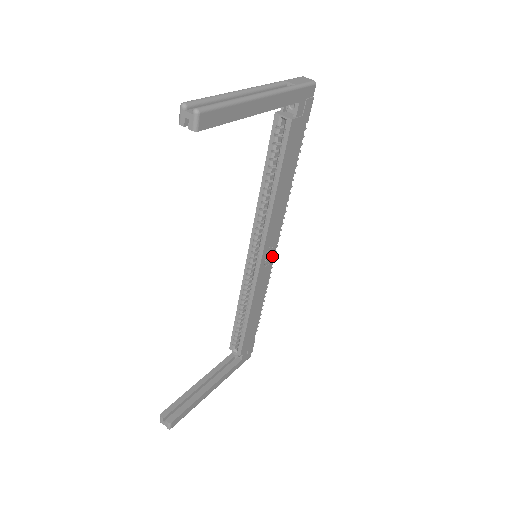
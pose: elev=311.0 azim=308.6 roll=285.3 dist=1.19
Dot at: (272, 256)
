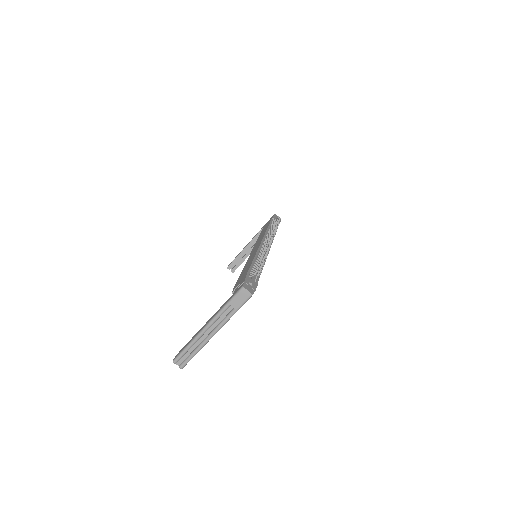
Dot at: occluded
